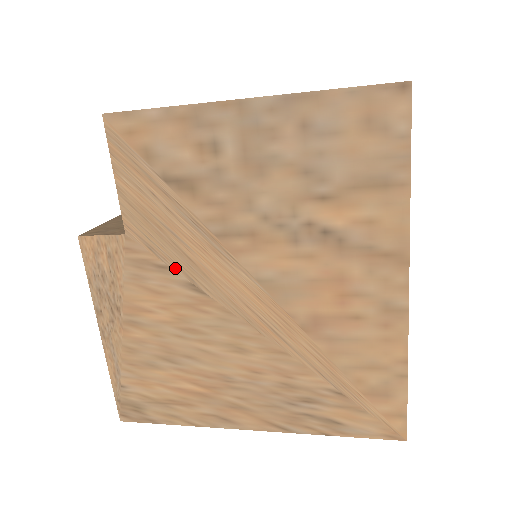
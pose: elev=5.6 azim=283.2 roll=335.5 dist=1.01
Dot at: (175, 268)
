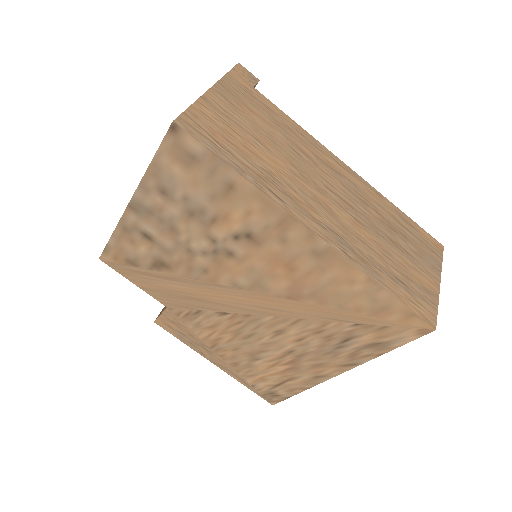
Dot at: (202, 309)
